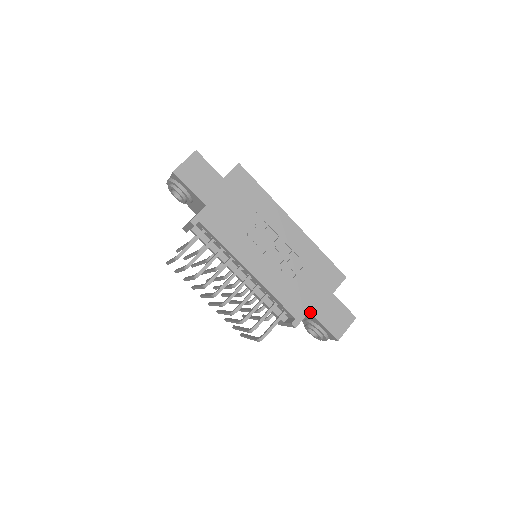
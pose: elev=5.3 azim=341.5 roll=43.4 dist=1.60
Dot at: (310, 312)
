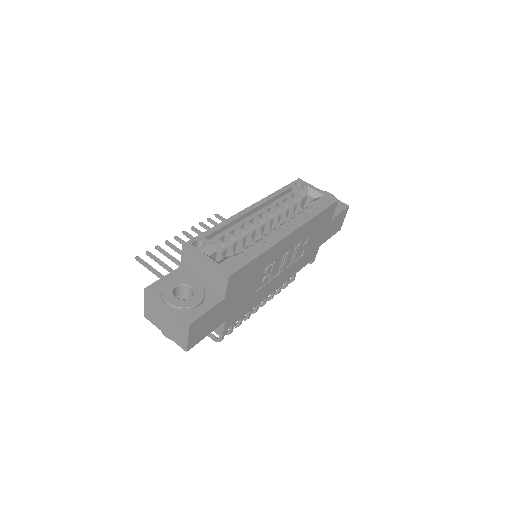
Dot at: occluded
